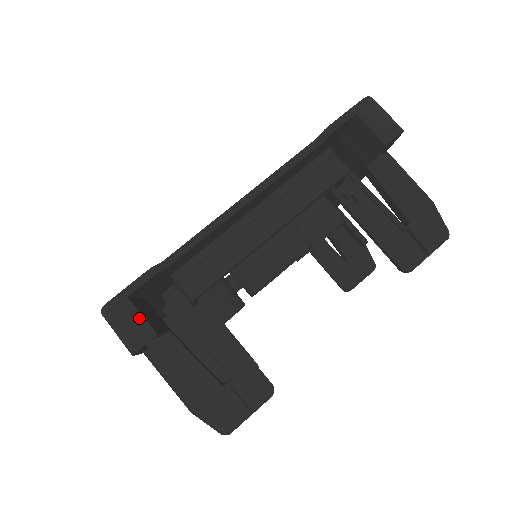
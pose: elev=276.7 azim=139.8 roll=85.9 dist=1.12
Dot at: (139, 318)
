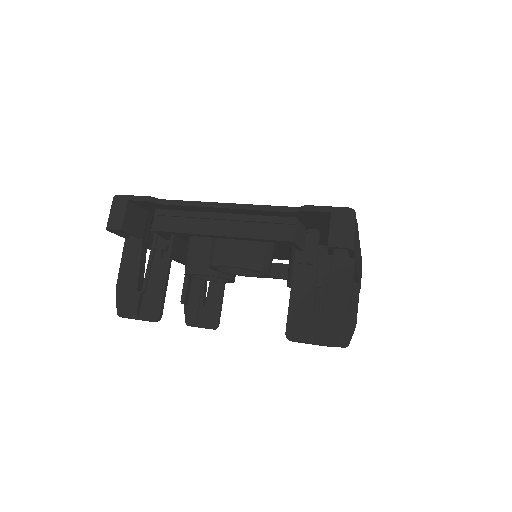
Dot at: (122, 215)
